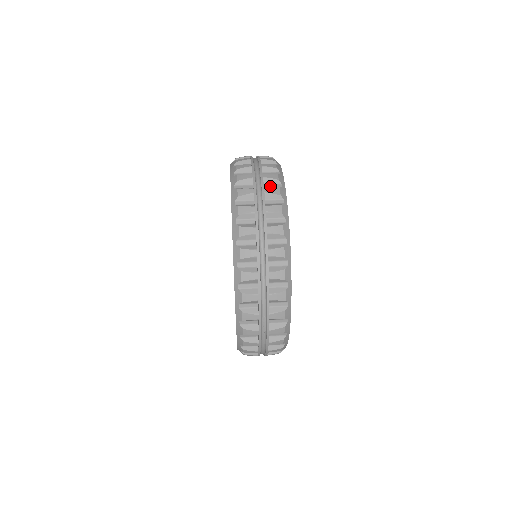
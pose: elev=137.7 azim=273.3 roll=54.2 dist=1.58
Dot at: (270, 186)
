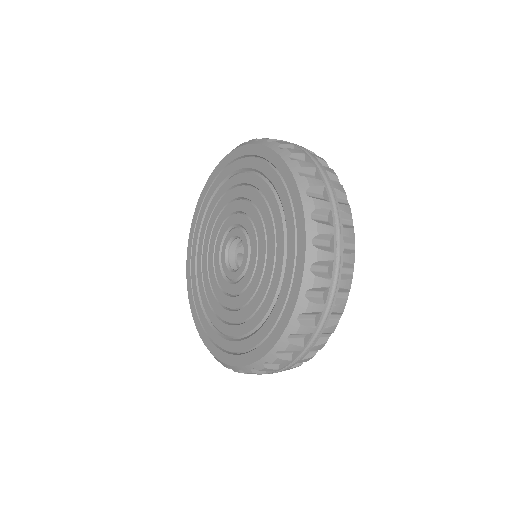
Dot at: occluded
